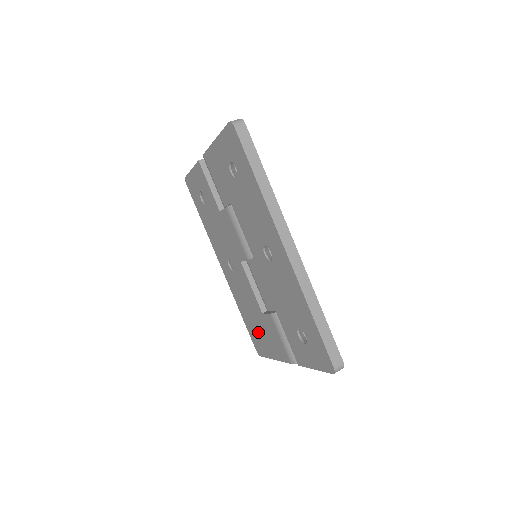
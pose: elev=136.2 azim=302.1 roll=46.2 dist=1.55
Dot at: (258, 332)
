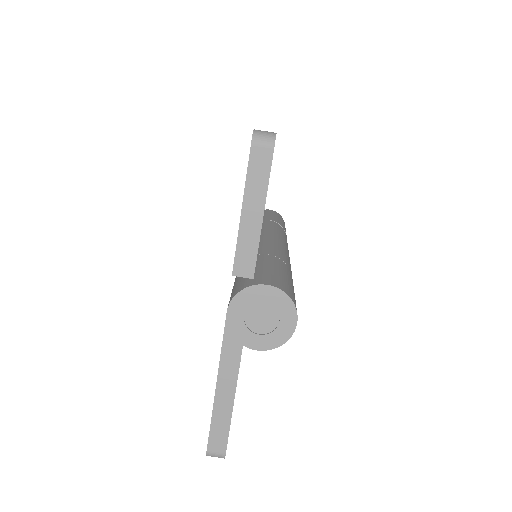
Dot at: occluded
